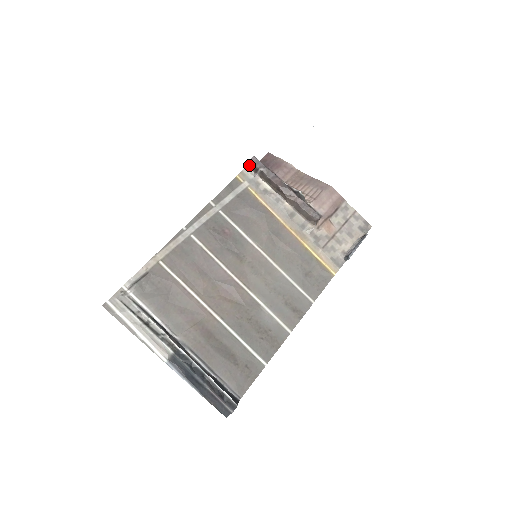
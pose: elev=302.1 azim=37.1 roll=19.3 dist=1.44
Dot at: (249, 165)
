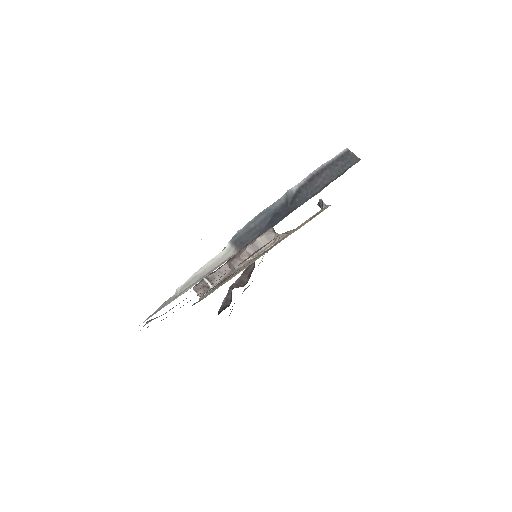
Dot at: (200, 295)
